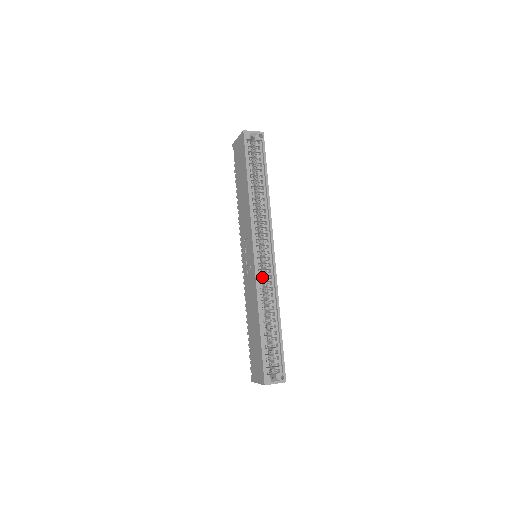
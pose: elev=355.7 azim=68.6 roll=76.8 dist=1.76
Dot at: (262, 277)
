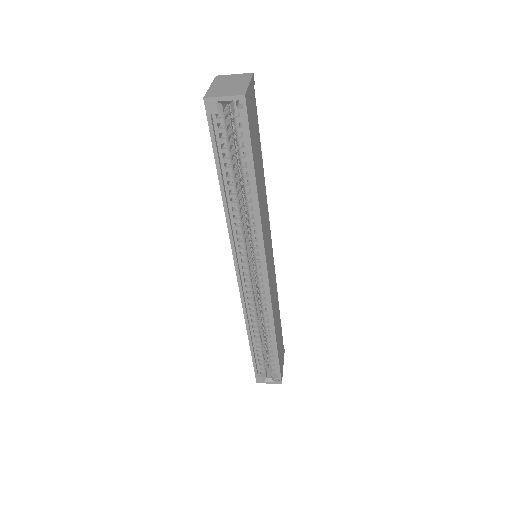
Dot at: (258, 290)
